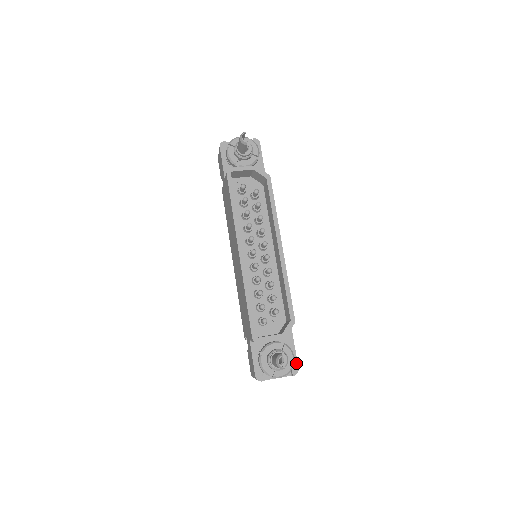
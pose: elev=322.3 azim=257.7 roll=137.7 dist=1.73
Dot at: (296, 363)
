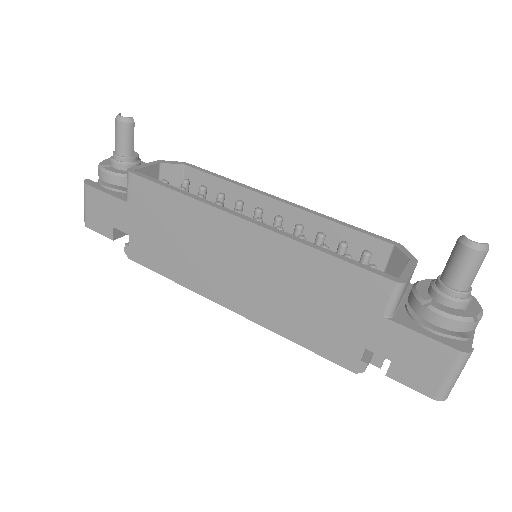
Dot at: occluded
